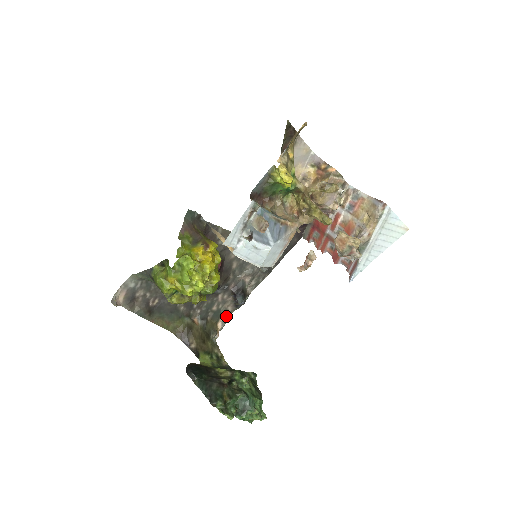
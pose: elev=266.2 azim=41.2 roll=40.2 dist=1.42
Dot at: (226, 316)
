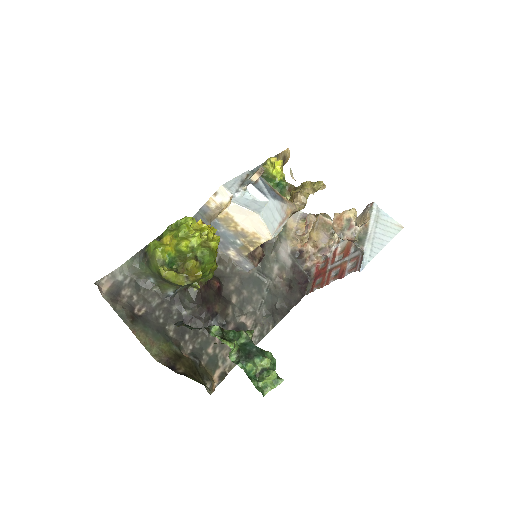
Dot at: (224, 370)
